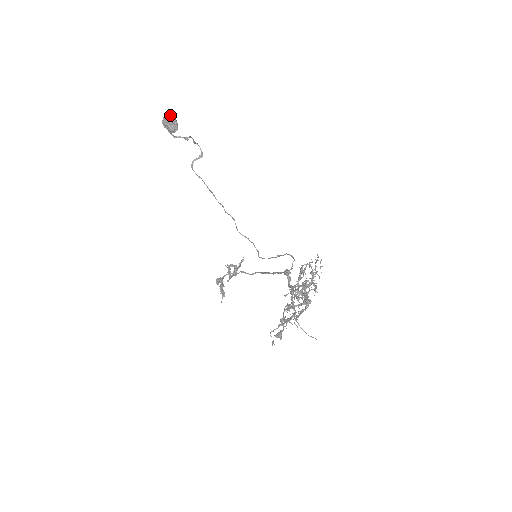
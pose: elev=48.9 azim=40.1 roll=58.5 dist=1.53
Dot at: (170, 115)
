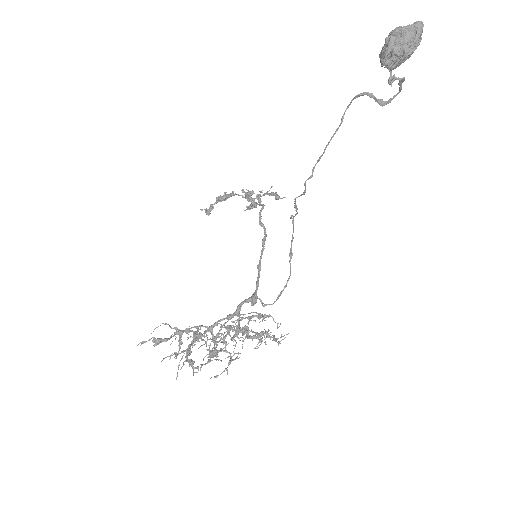
Dot at: (414, 41)
